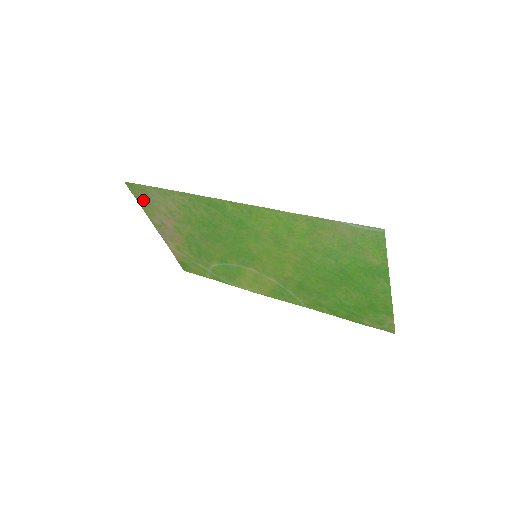
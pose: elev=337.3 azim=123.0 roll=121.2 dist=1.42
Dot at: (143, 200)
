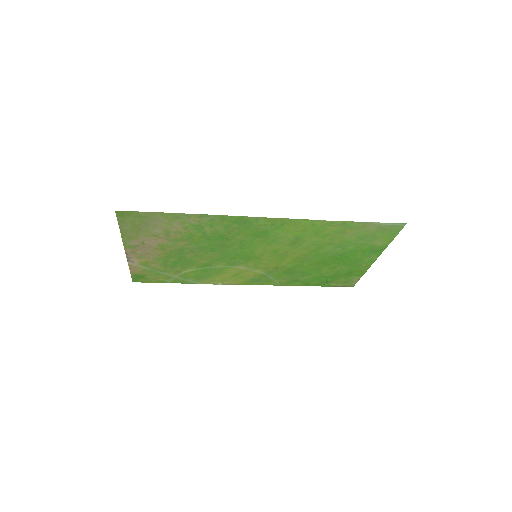
Dot at: (131, 225)
